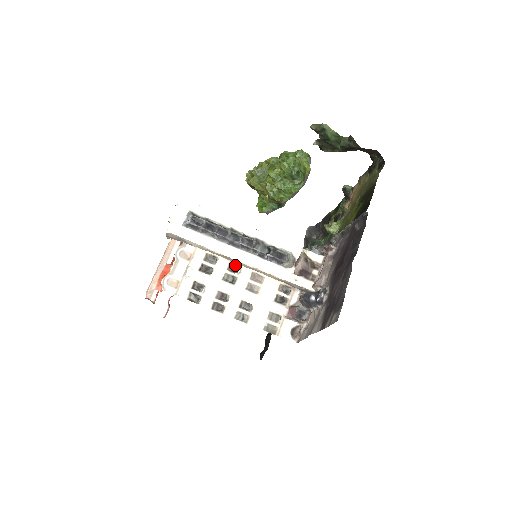
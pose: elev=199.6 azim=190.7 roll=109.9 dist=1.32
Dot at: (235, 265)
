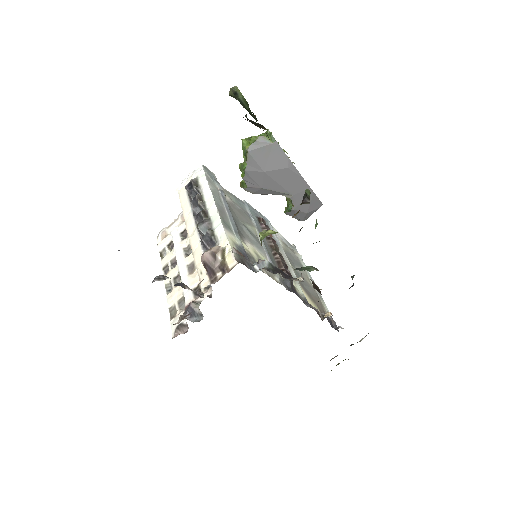
Dot at: occluded
